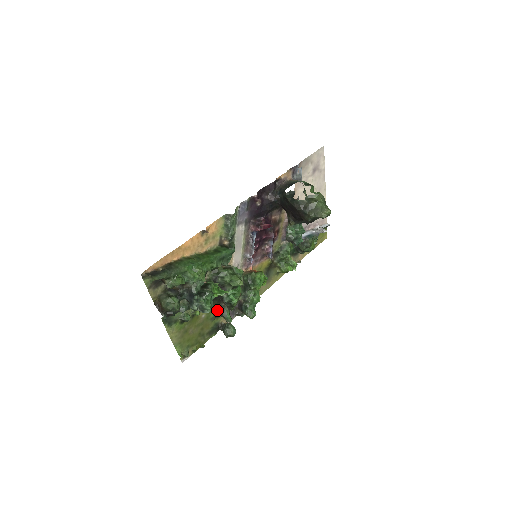
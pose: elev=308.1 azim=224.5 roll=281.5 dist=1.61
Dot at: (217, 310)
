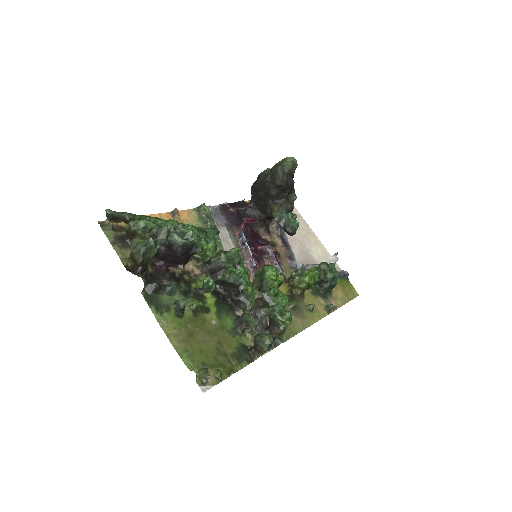
Dot at: (234, 322)
